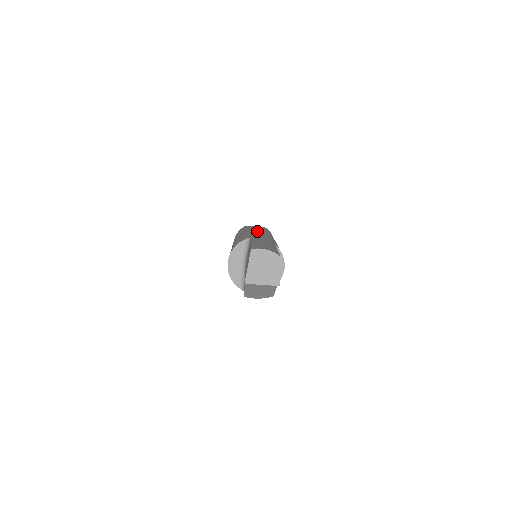
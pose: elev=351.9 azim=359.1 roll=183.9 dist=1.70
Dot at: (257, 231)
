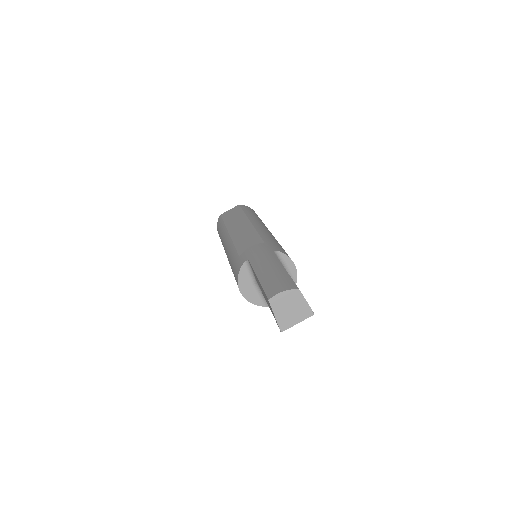
Dot at: (239, 225)
